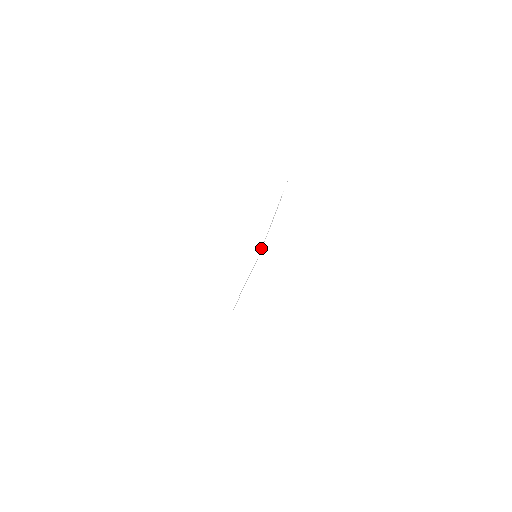
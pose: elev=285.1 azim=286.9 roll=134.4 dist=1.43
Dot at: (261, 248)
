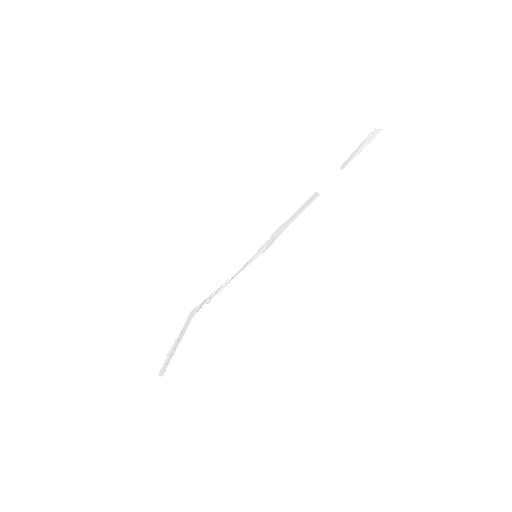
Dot at: (272, 236)
